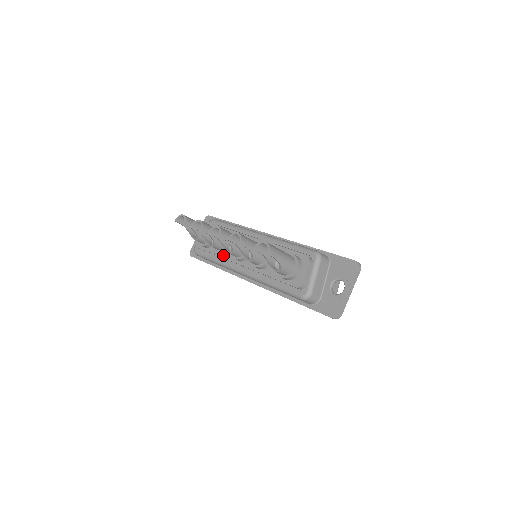
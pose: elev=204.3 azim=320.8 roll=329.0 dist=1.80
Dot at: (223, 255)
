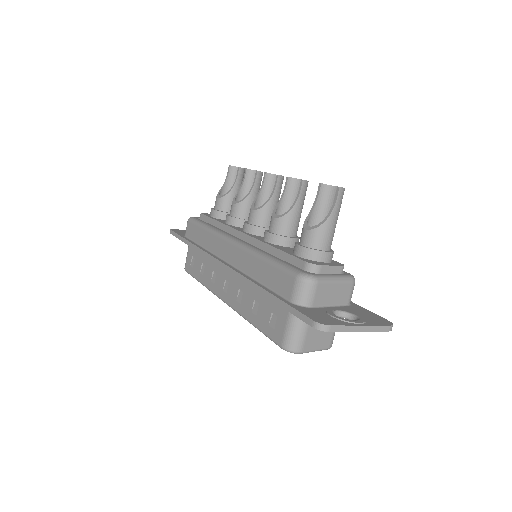
Dot at: (228, 224)
